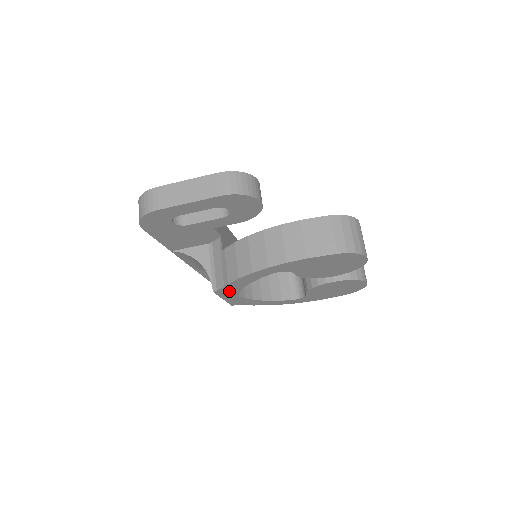
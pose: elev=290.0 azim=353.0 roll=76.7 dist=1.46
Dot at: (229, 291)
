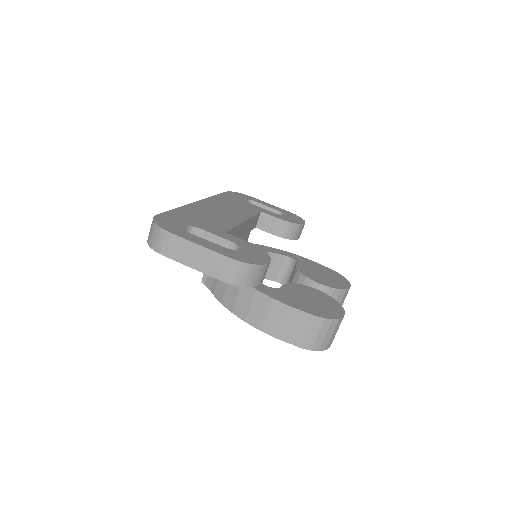
Dot at: occluded
